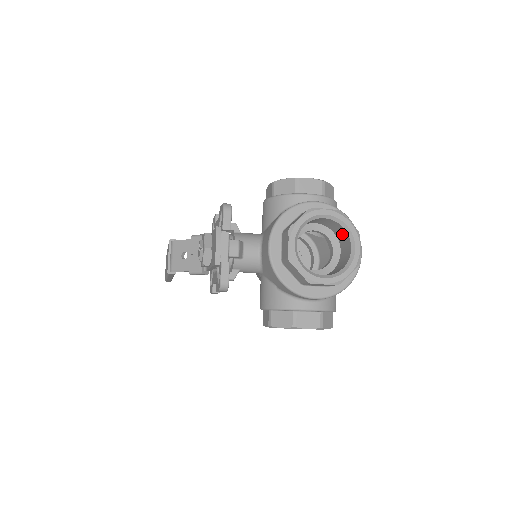
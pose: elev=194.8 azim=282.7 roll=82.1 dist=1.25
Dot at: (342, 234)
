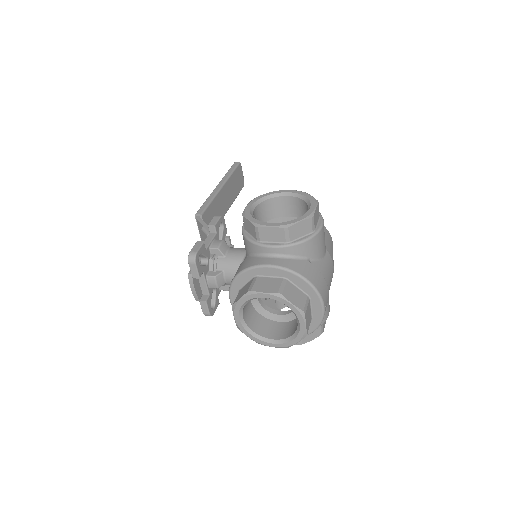
Dot at: occluded
